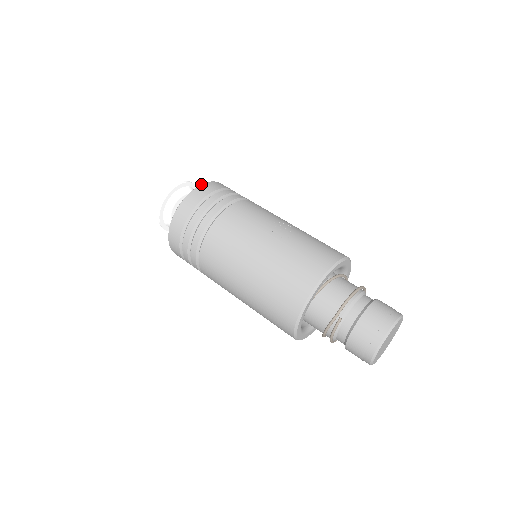
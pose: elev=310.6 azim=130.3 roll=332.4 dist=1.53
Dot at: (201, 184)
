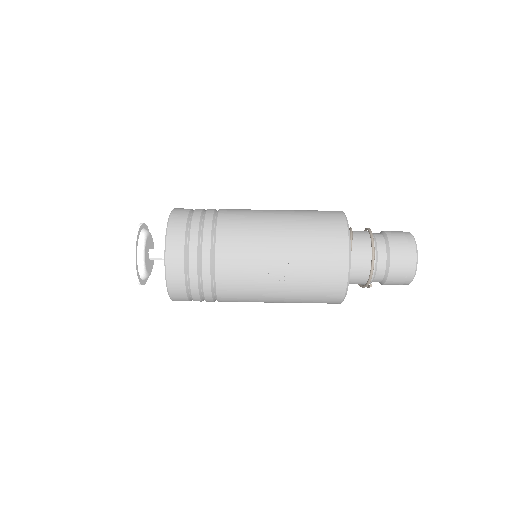
Dot at: (165, 269)
